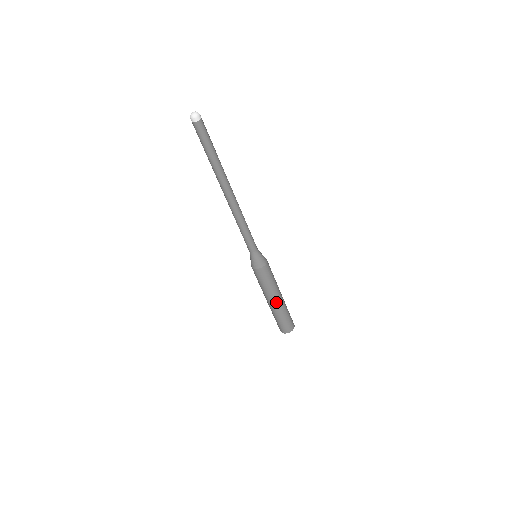
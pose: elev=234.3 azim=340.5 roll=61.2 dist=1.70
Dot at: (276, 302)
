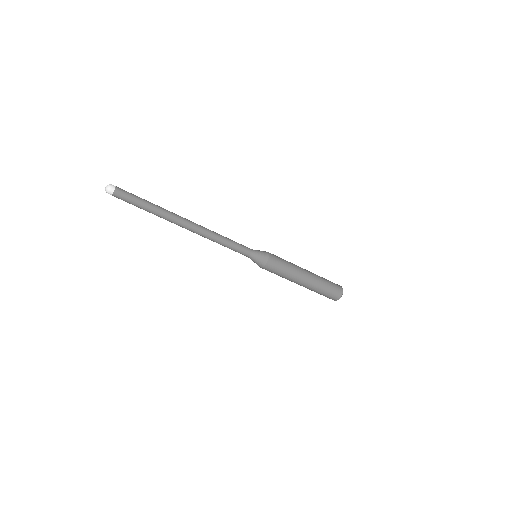
Dot at: (302, 284)
